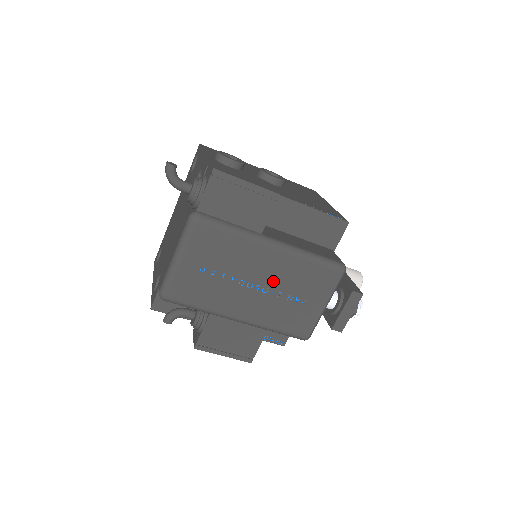
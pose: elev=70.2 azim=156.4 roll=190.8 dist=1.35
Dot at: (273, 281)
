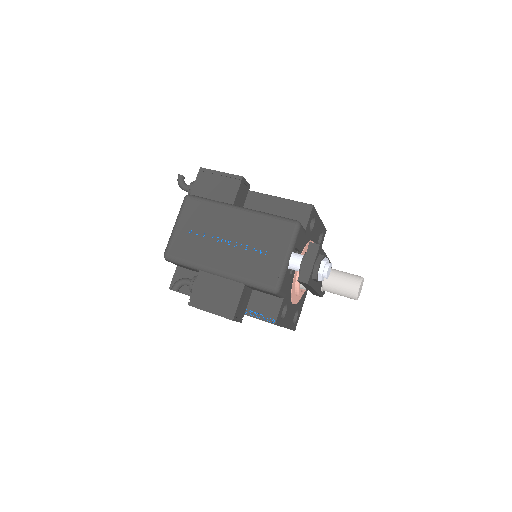
Dot at: (240, 236)
